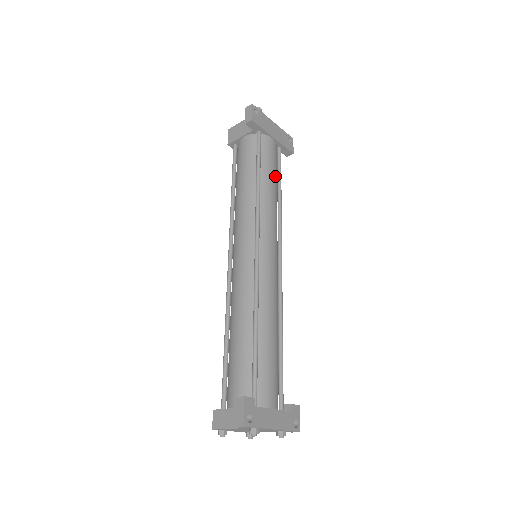
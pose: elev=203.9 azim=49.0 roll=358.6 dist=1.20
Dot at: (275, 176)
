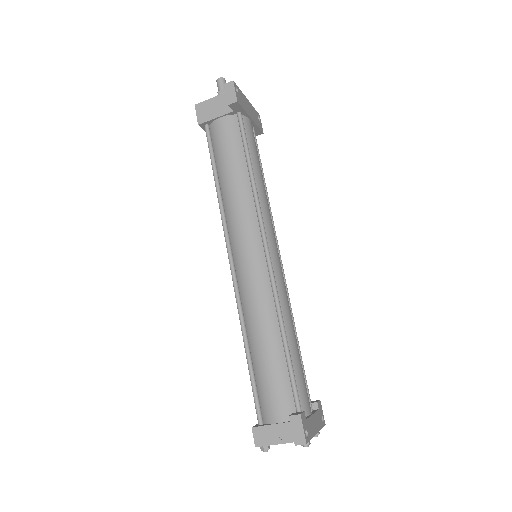
Dot at: occluded
